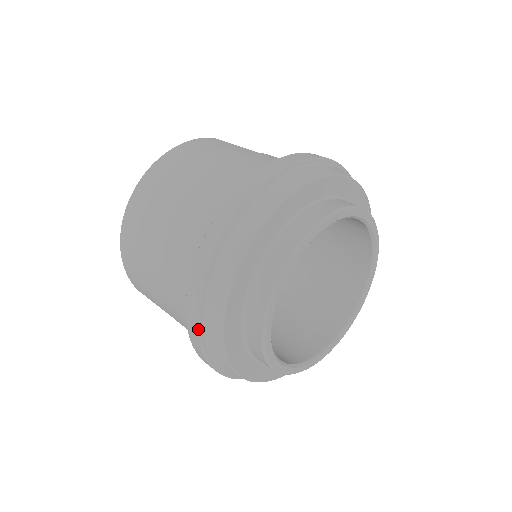
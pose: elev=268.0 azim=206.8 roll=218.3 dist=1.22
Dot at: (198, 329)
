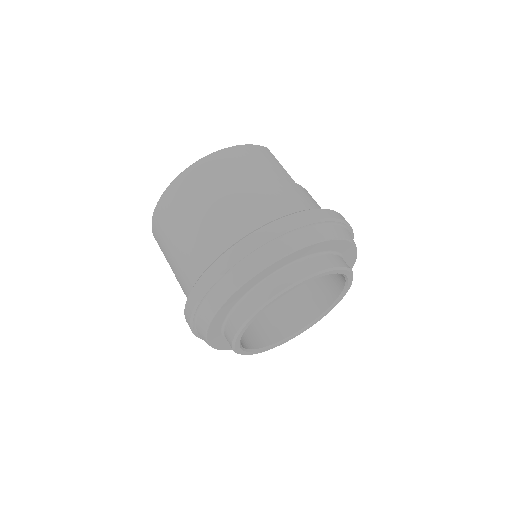
Dot at: (197, 304)
